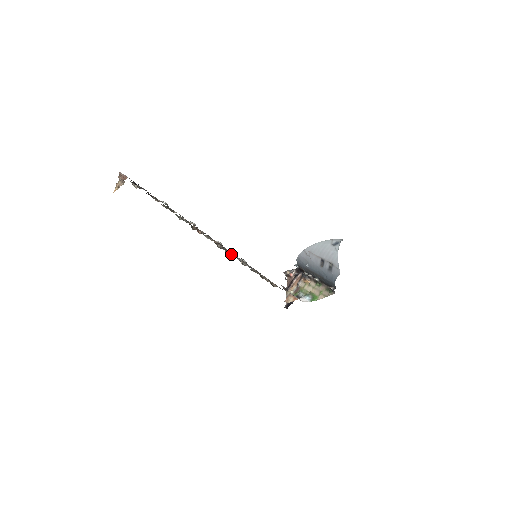
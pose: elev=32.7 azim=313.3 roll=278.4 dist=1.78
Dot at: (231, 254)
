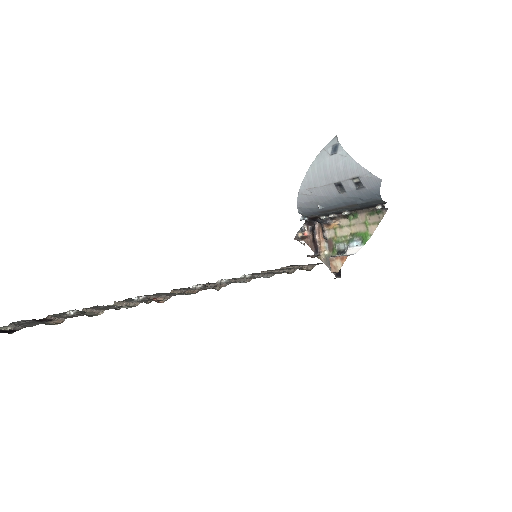
Dot at: occluded
